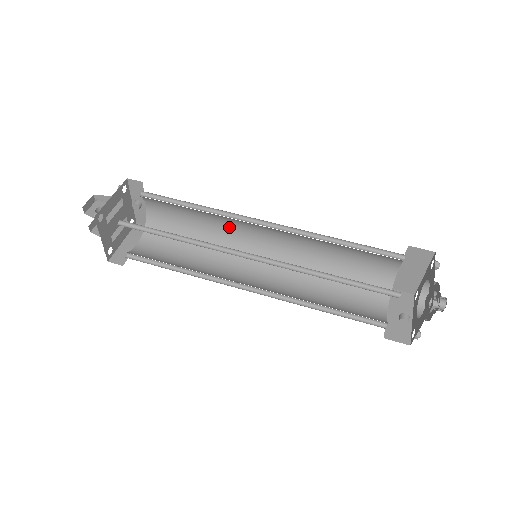
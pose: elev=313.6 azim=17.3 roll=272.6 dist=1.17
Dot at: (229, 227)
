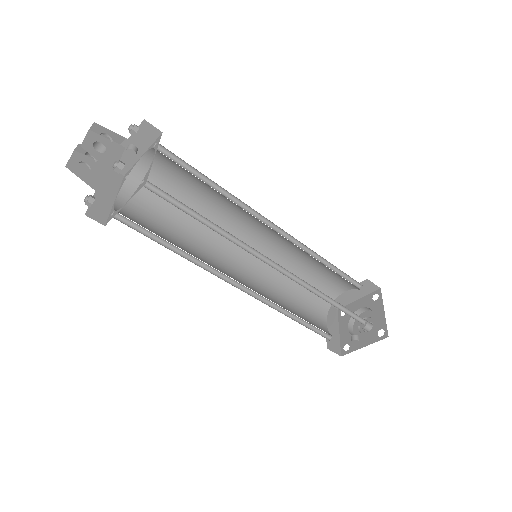
Dot at: (228, 213)
